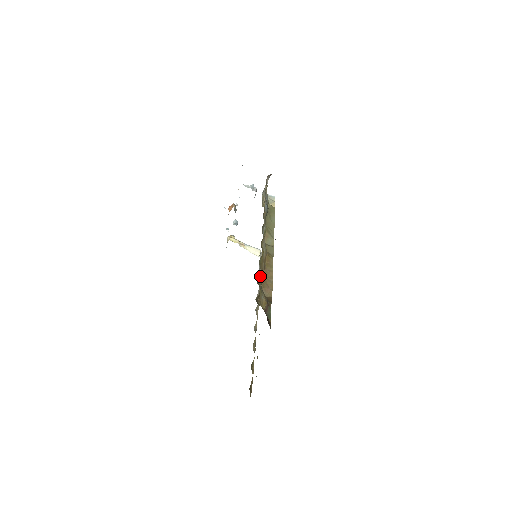
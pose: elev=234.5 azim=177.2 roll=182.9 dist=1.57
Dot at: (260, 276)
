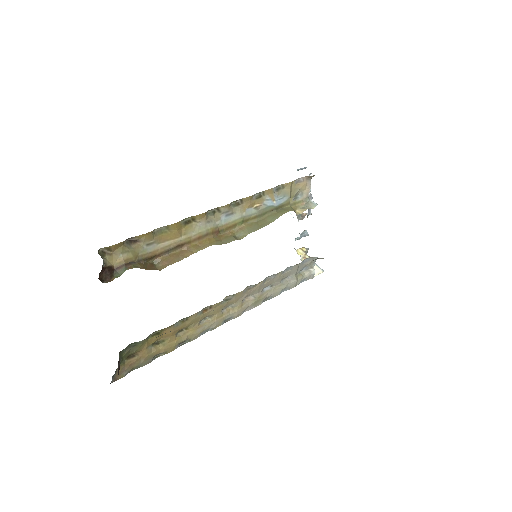
Dot at: (143, 240)
